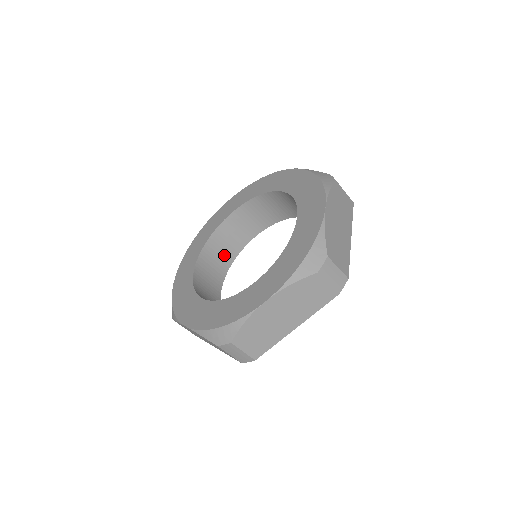
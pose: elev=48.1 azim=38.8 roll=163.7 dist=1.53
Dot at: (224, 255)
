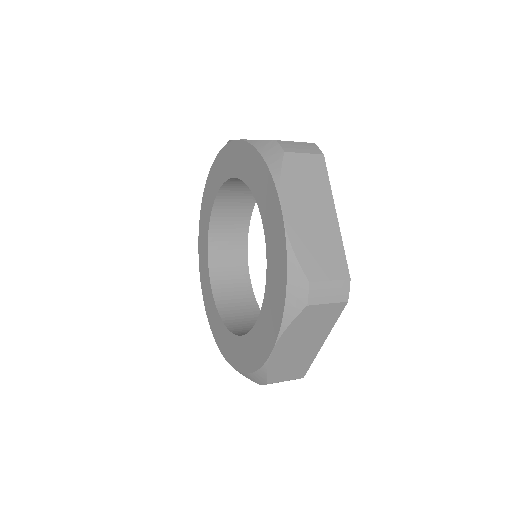
Dot at: occluded
